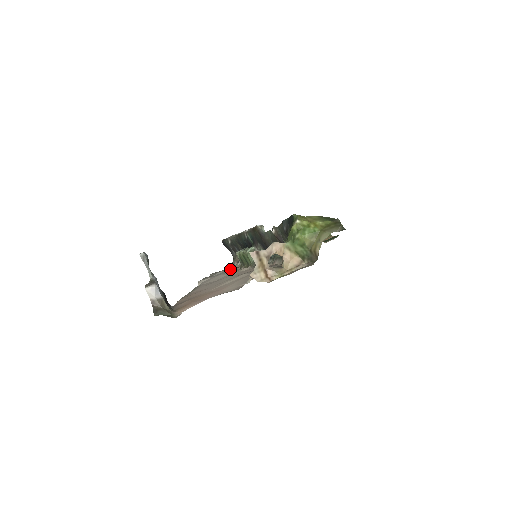
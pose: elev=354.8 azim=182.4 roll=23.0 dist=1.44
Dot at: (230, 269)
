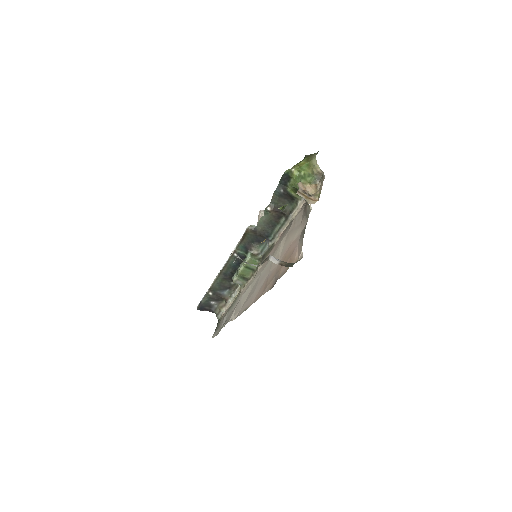
Dot at: (230, 307)
